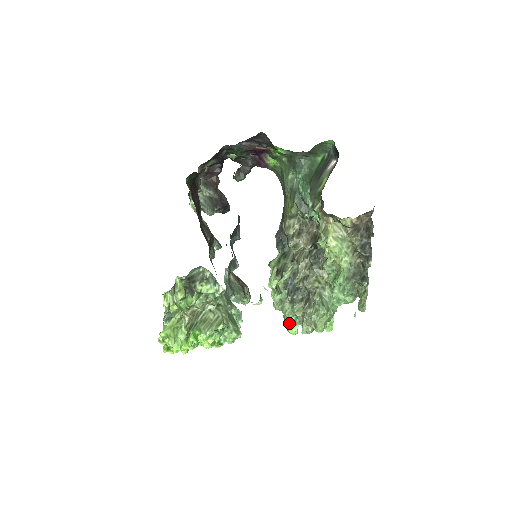
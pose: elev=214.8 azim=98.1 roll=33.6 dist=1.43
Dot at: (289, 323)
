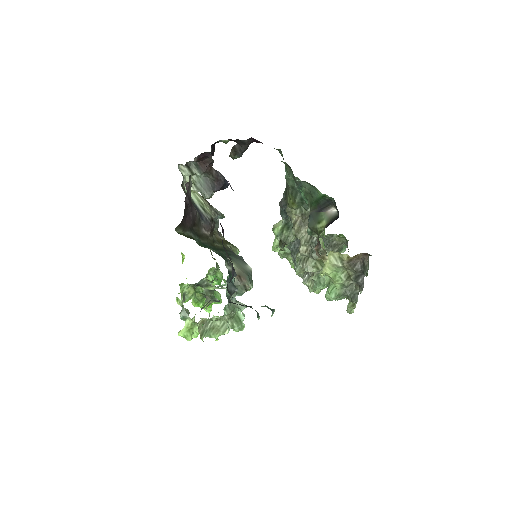
Dot at: (293, 266)
